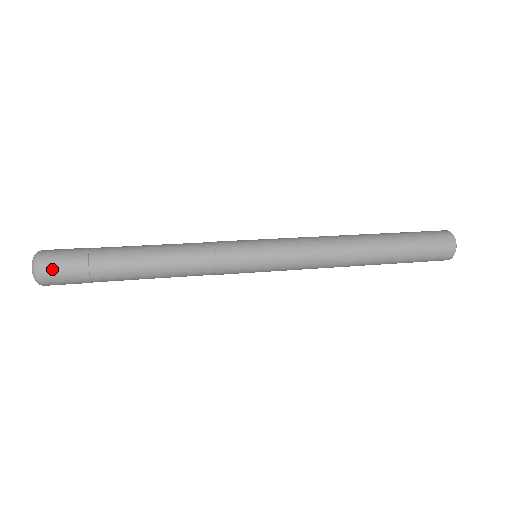
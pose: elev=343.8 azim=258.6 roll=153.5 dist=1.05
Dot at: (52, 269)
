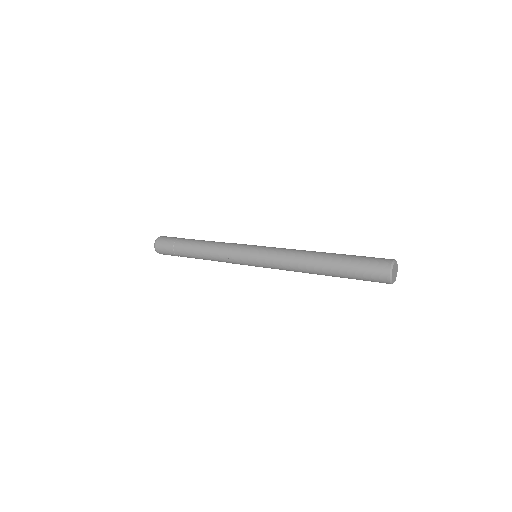
Dot at: (162, 240)
